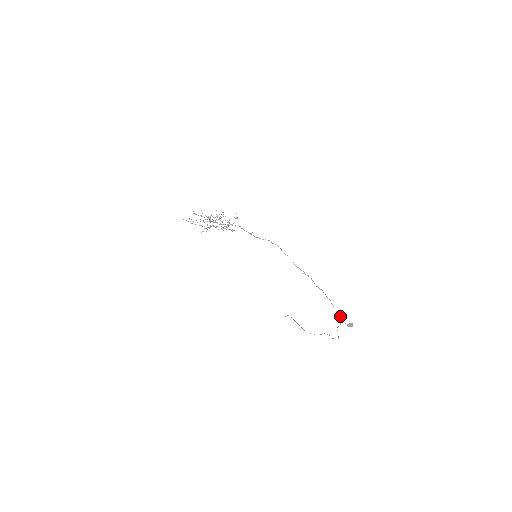
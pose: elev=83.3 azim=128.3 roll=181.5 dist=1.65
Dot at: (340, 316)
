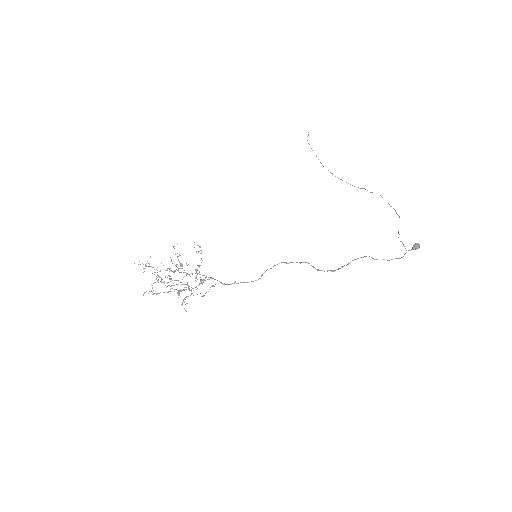
Dot at: occluded
